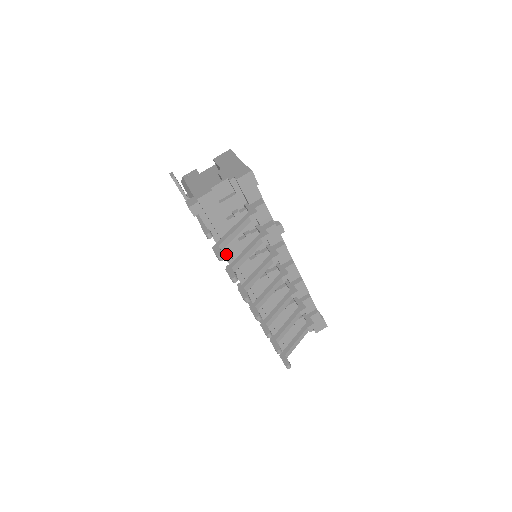
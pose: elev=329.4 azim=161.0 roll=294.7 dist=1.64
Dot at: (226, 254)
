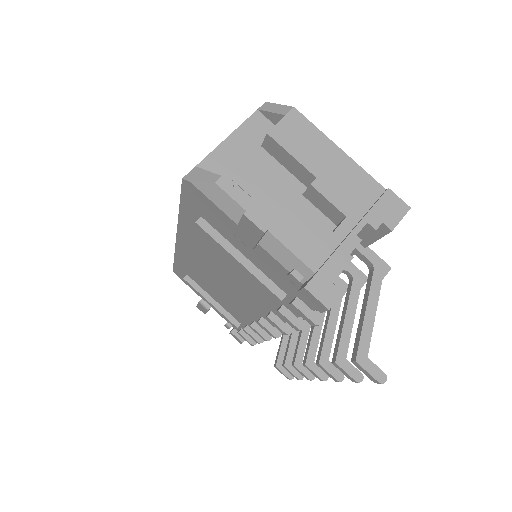
Dot at: occluded
